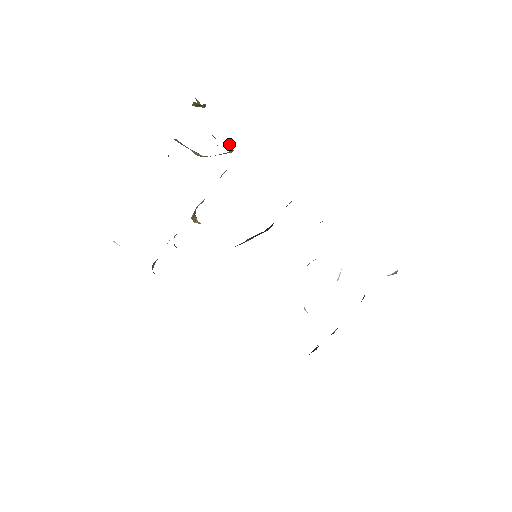
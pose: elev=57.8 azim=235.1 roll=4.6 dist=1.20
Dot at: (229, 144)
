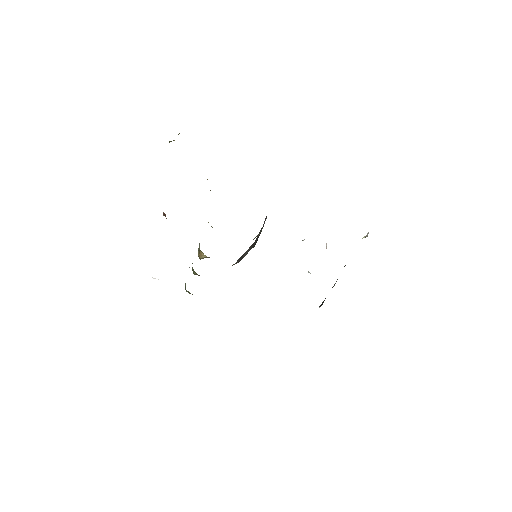
Dot at: (207, 179)
